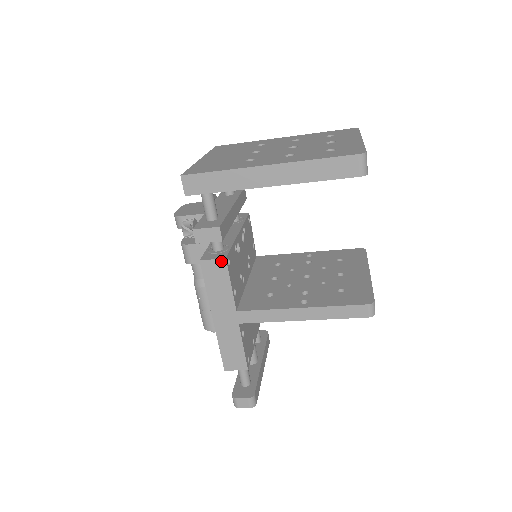
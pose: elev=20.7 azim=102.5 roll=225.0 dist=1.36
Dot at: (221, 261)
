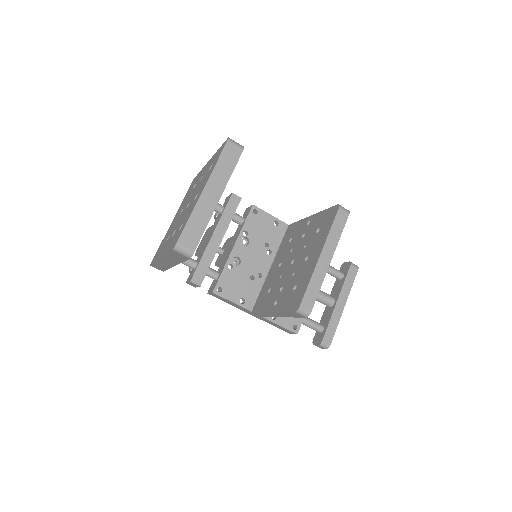
Dot at: (213, 293)
